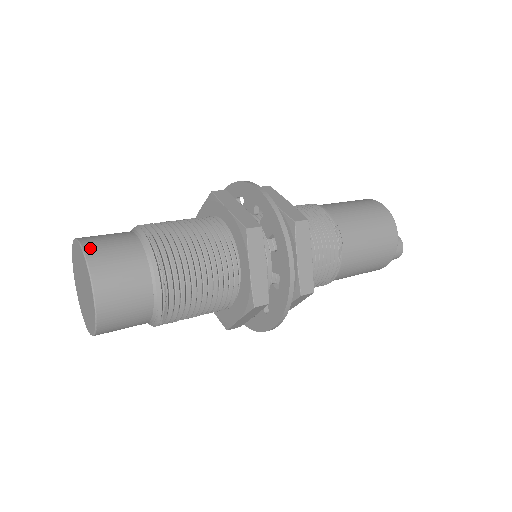
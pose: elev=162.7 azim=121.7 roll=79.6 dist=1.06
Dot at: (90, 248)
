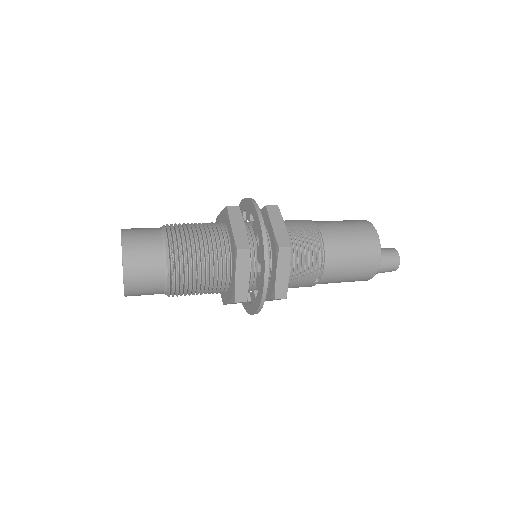
Dot at: occluded
